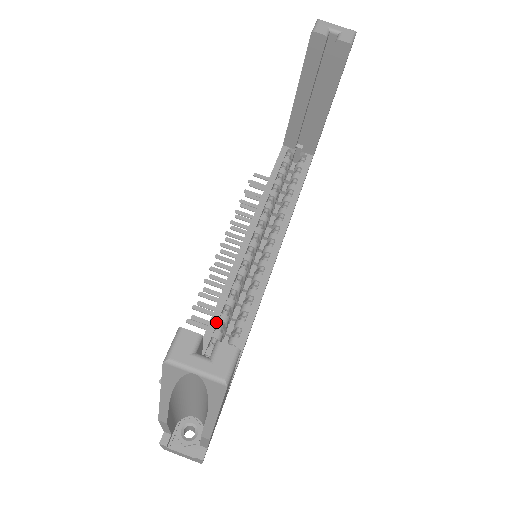
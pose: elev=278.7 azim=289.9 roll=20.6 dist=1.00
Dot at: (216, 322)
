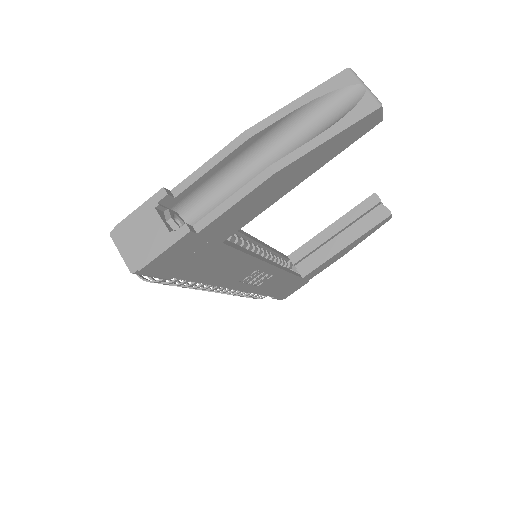
Dot at: occluded
